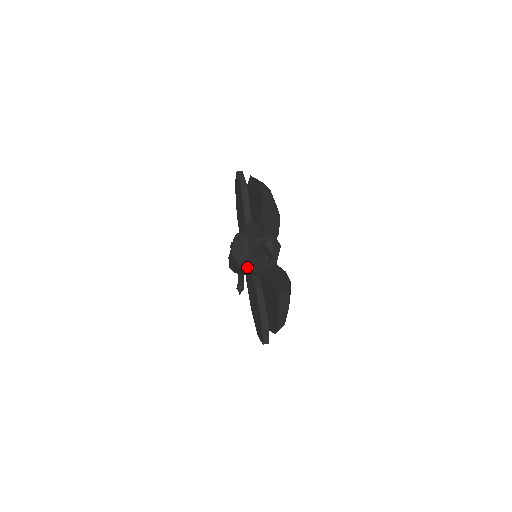
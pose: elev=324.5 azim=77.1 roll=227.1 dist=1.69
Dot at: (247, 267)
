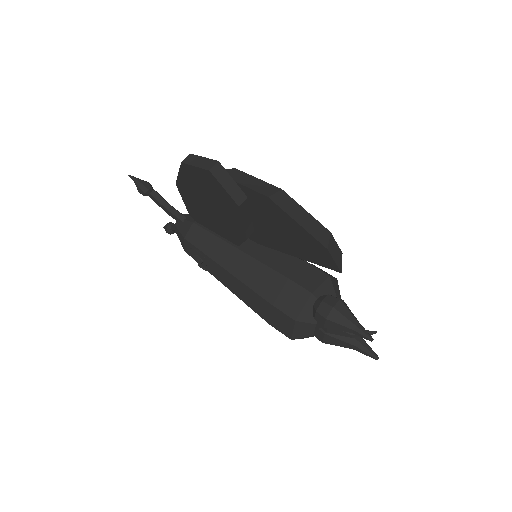
Dot at: occluded
